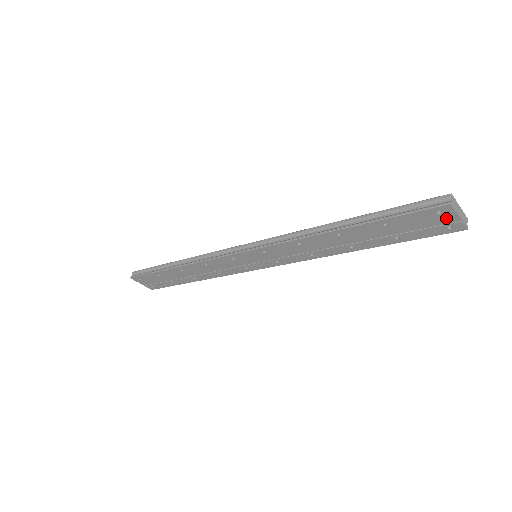
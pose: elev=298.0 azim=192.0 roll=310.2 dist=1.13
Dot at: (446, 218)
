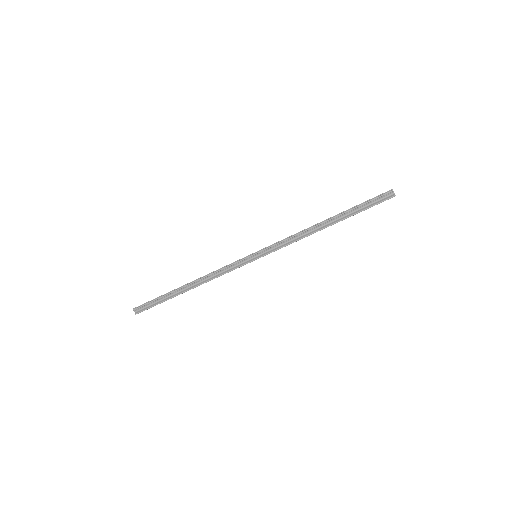
Dot at: occluded
